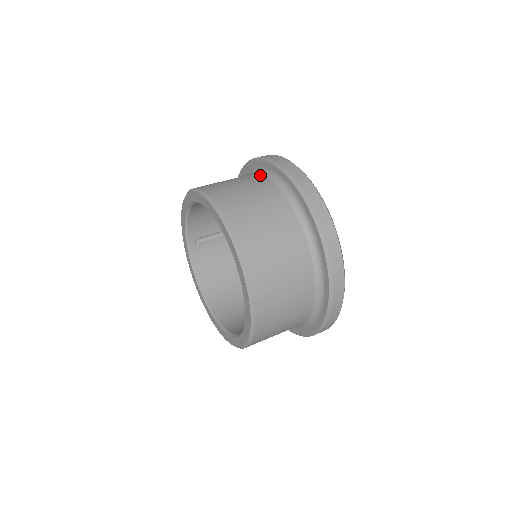
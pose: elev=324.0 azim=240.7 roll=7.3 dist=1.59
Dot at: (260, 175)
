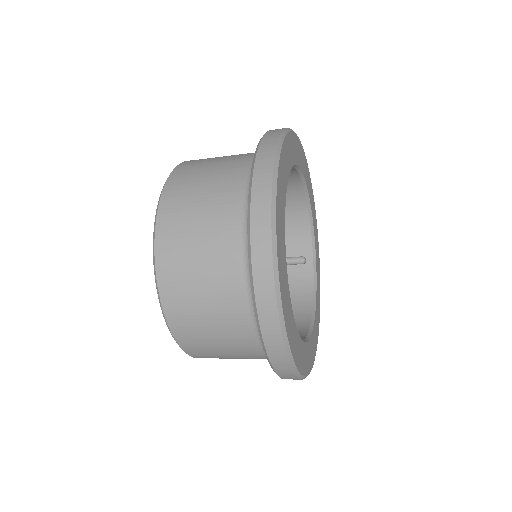
Dot at: occluded
